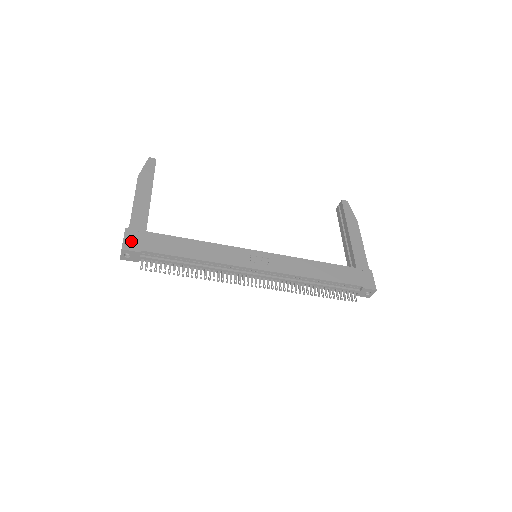
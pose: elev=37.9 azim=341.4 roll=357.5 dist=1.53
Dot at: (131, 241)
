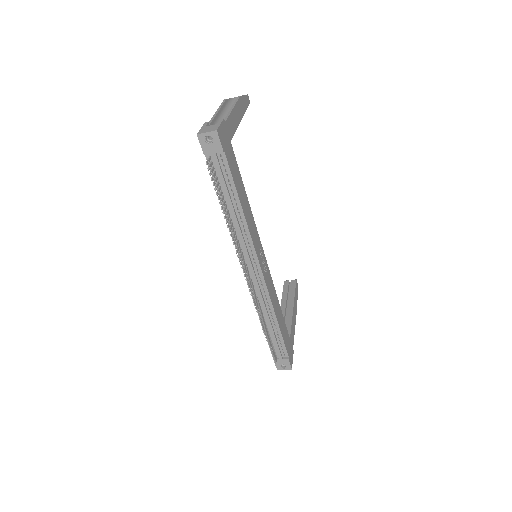
Dot at: (223, 134)
